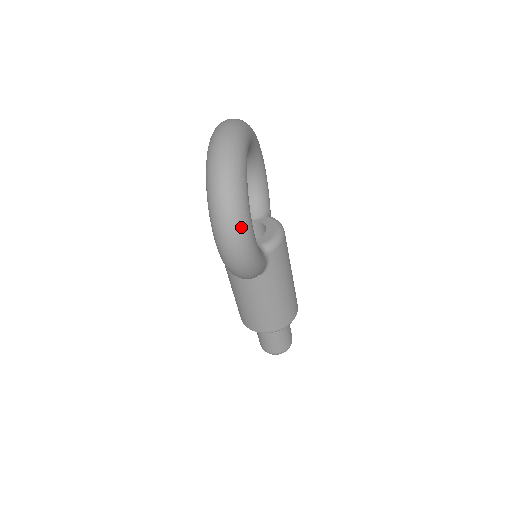
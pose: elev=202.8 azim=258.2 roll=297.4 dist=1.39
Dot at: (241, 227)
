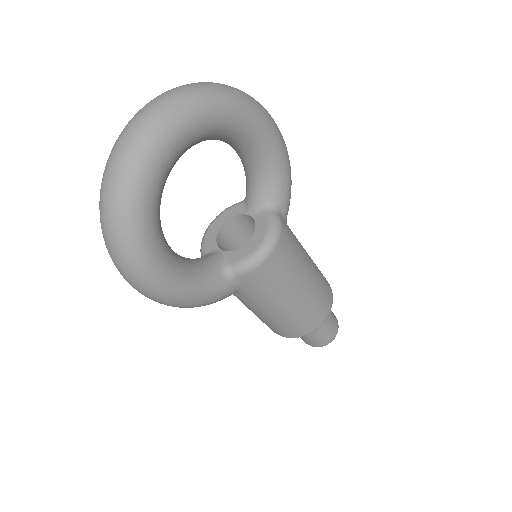
Dot at: (136, 276)
